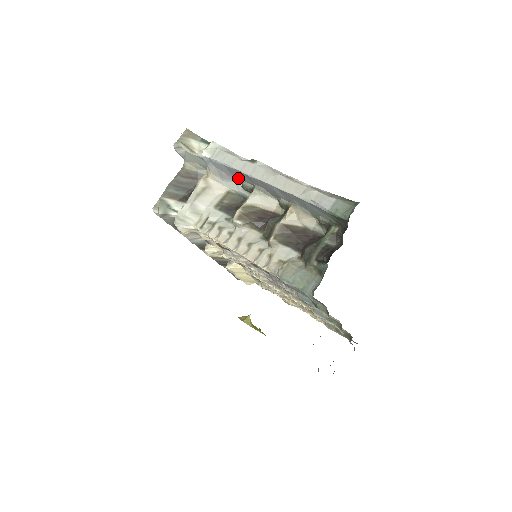
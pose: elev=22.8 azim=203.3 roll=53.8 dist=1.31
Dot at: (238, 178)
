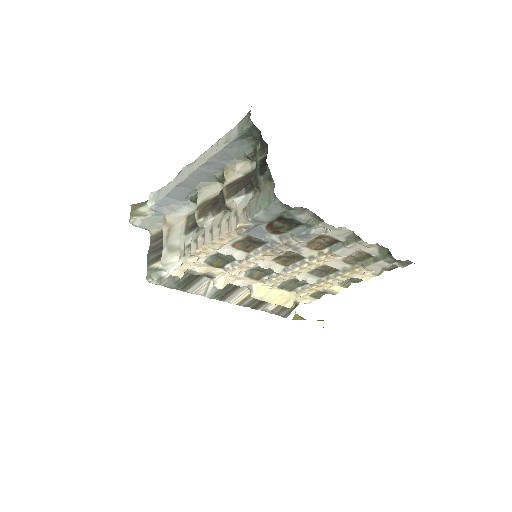
Dot at: (183, 198)
